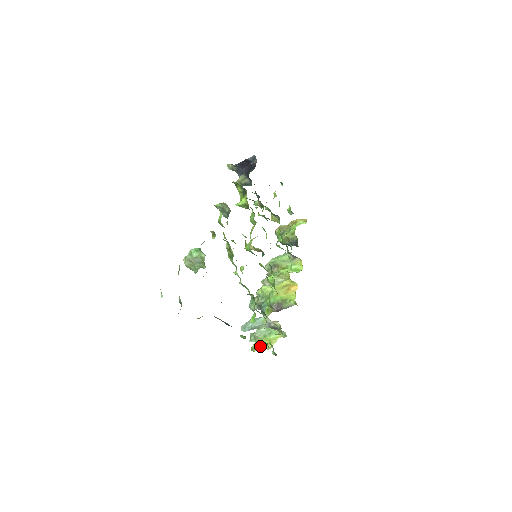
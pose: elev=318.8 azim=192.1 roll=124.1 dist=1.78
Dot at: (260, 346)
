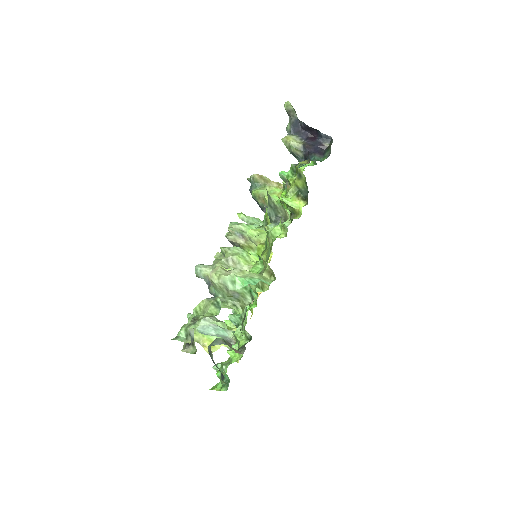
Dot at: (199, 342)
